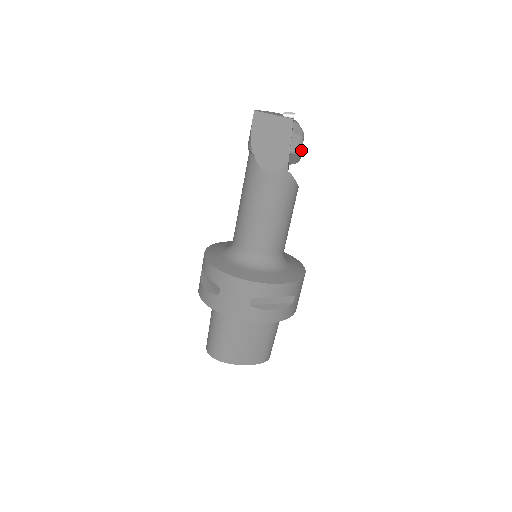
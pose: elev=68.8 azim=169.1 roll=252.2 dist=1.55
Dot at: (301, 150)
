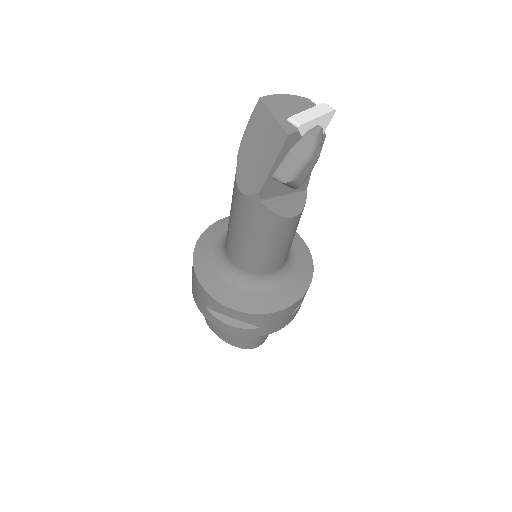
Dot at: (290, 180)
